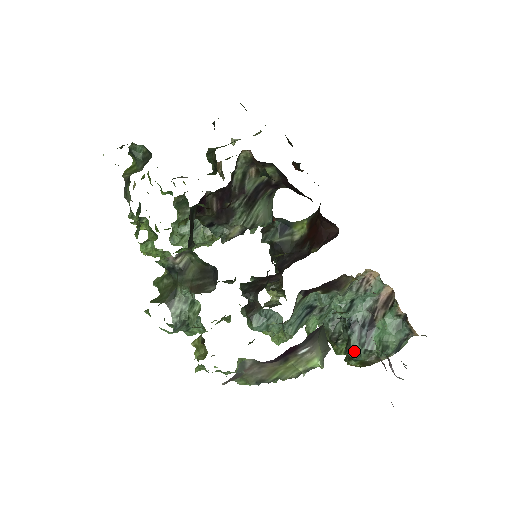
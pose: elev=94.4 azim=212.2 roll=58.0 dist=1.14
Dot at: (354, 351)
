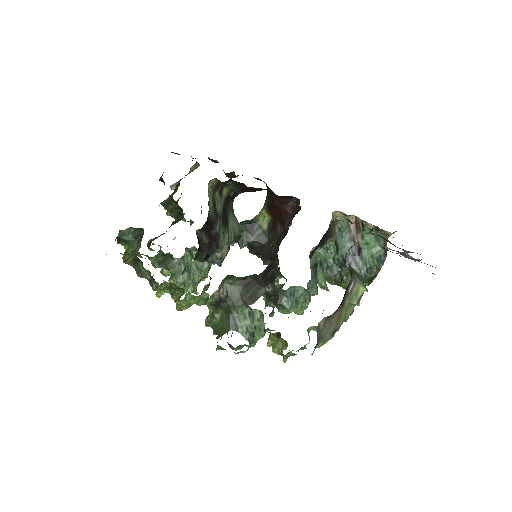
Dot at: occluded
